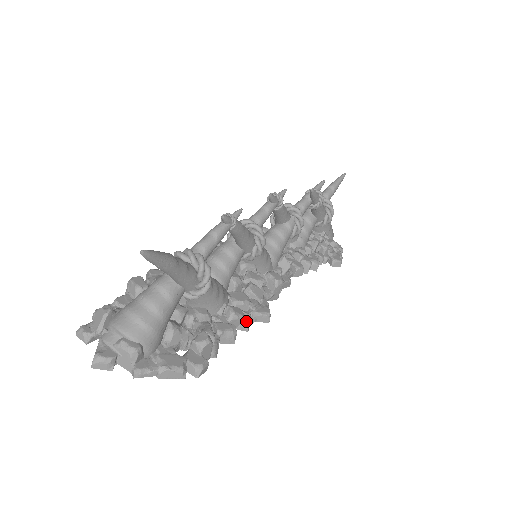
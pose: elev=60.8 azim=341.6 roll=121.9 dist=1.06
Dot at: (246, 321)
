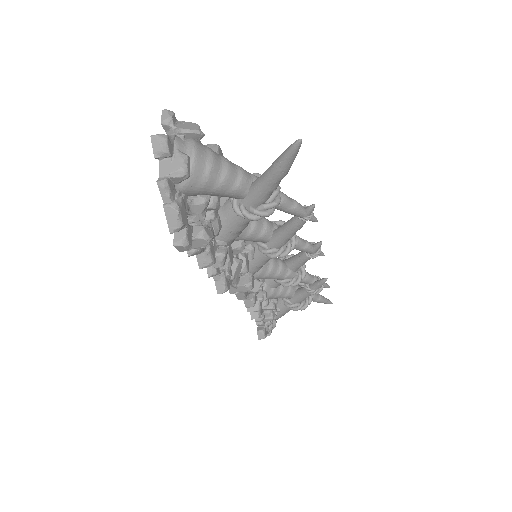
Dot at: (218, 271)
